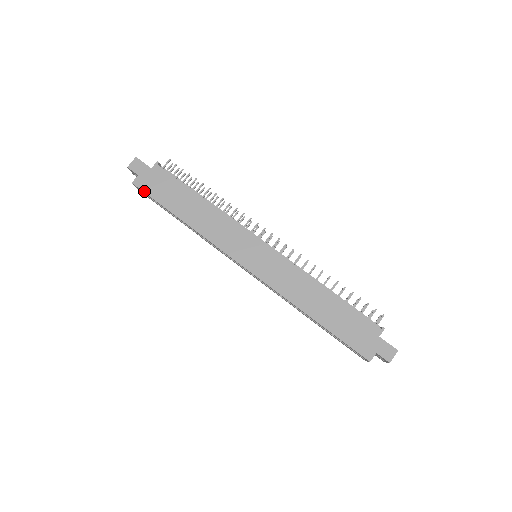
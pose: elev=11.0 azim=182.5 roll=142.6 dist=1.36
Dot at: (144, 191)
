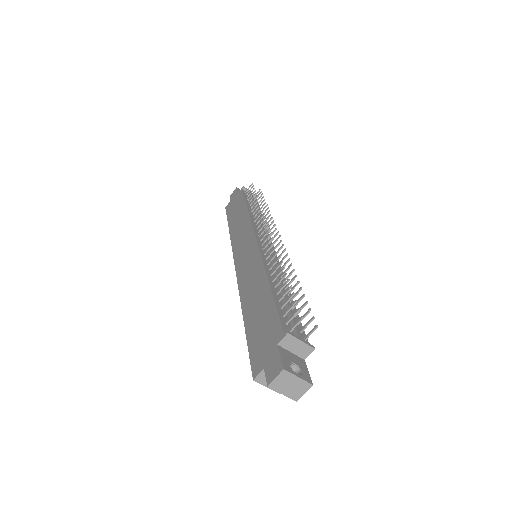
Dot at: (227, 212)
